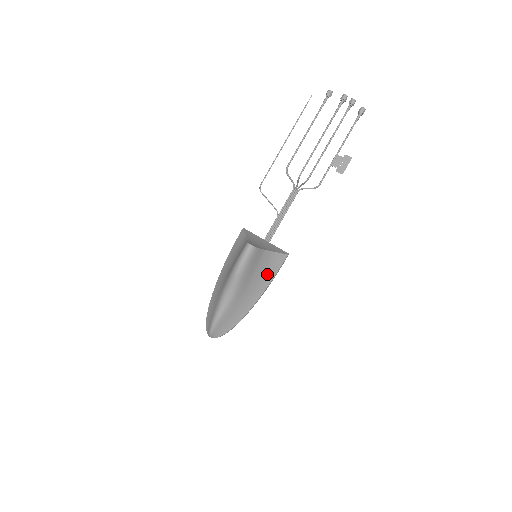
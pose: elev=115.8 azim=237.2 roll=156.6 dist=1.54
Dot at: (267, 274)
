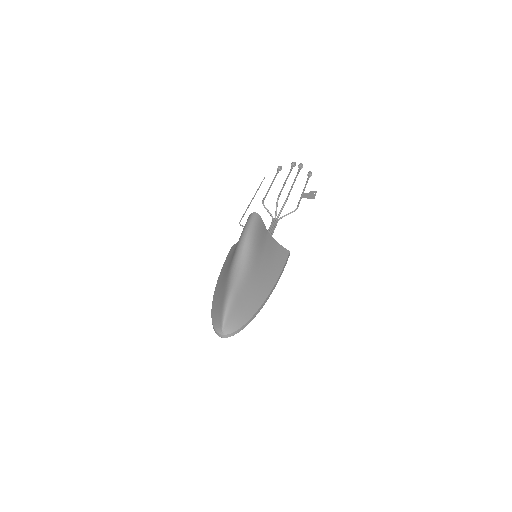
Dot at: (275, 261)
